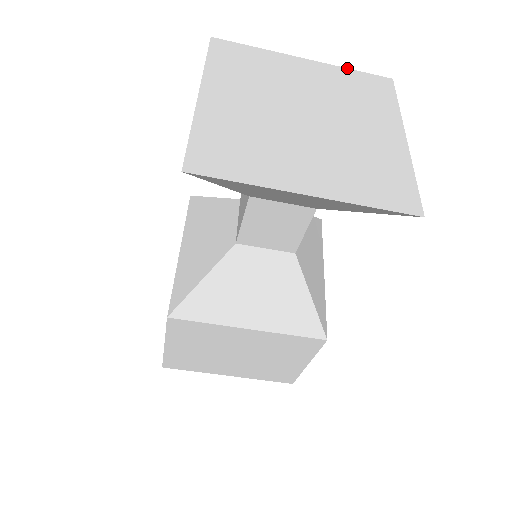
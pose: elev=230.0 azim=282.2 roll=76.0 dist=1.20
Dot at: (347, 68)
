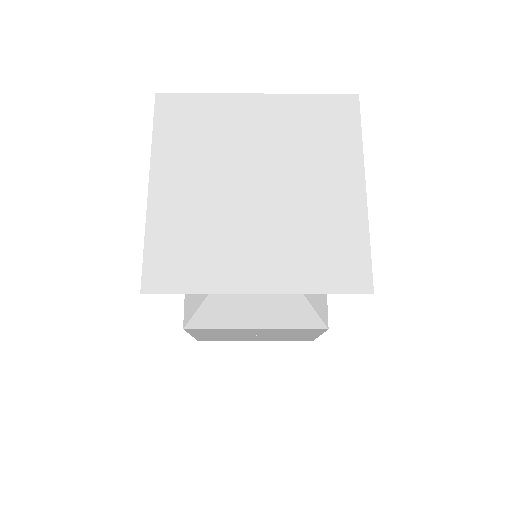
Dot at: (305, 94)
